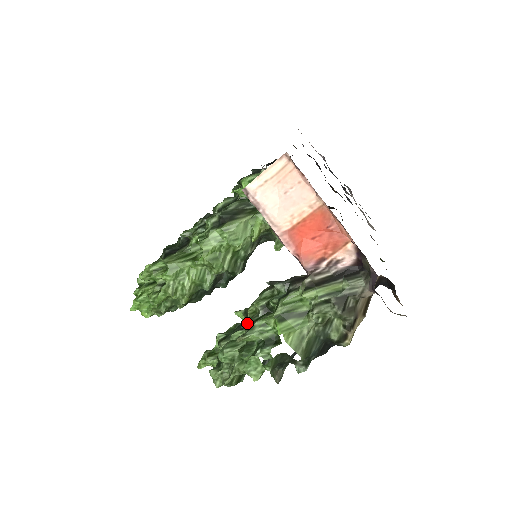
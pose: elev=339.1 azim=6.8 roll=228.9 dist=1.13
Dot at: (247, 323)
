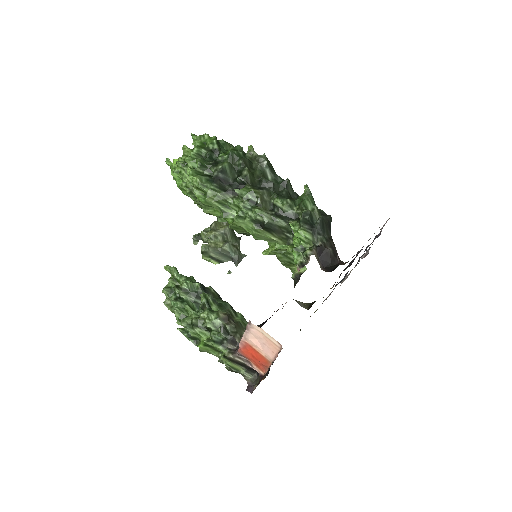
Dot at: (193, 324)
